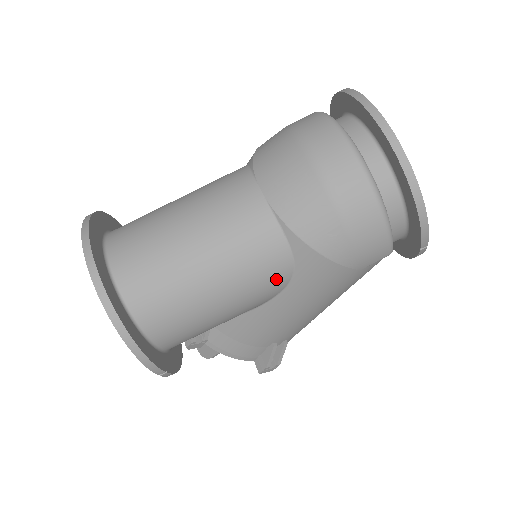
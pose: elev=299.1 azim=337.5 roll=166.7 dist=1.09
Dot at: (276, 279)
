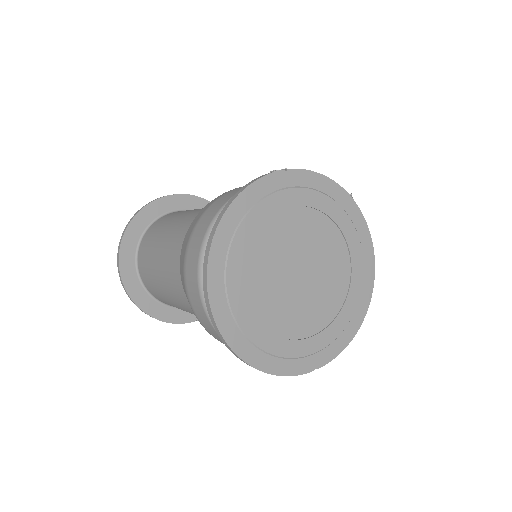
Dot at: occluded
